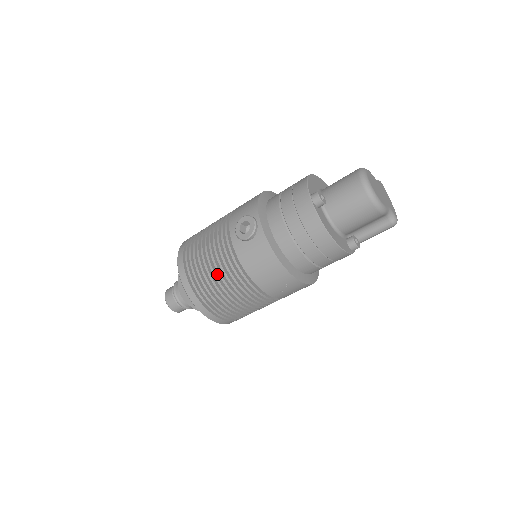
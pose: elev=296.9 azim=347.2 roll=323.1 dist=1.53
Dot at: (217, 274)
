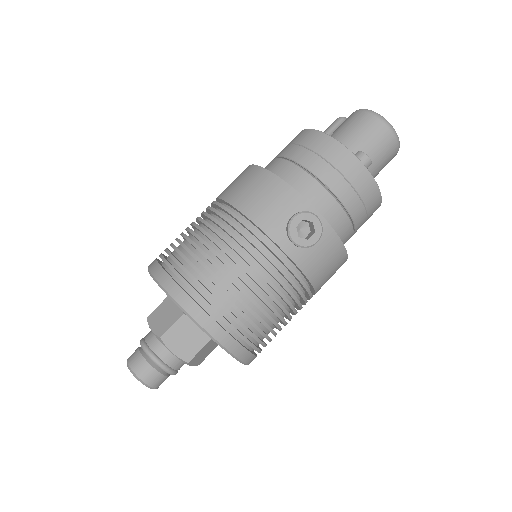
Dot at: (271, 306)
